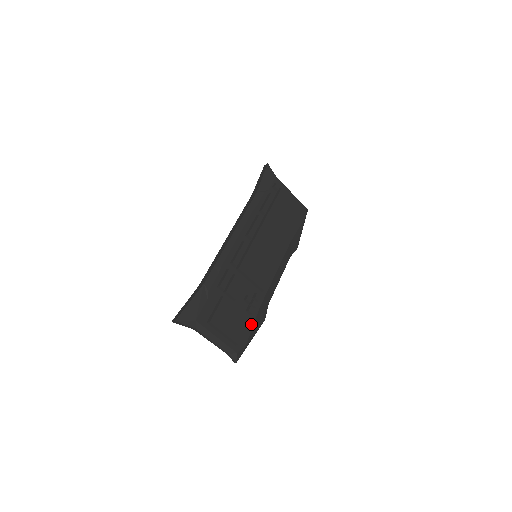
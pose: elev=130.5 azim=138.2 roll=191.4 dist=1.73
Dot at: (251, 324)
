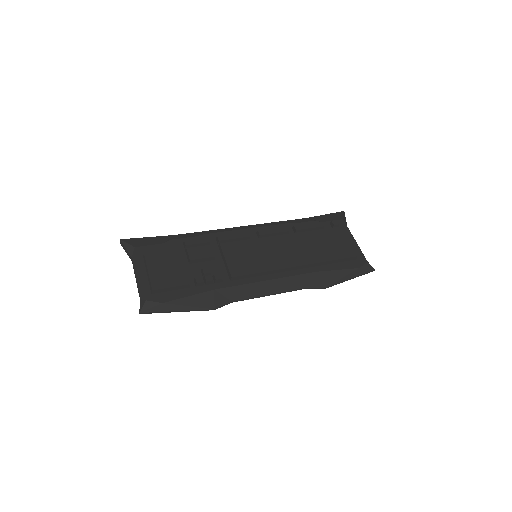
Dot at: (189, 293)
